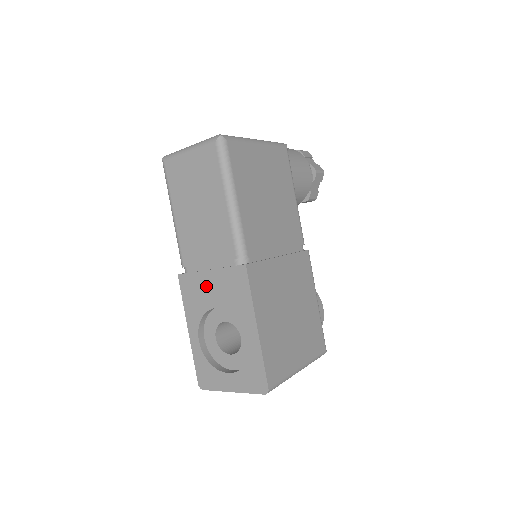
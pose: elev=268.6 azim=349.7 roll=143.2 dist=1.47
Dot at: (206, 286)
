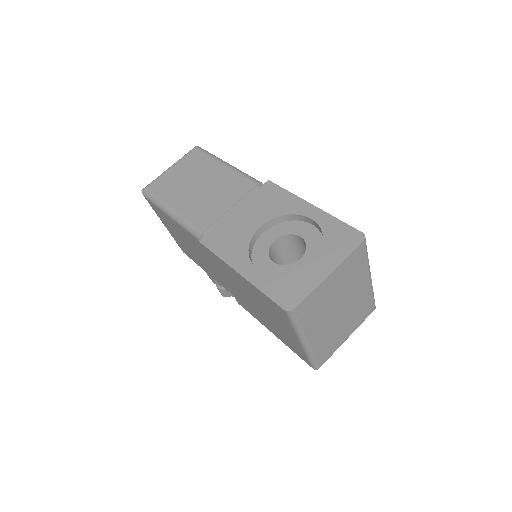
Dot at: (238, 222)
